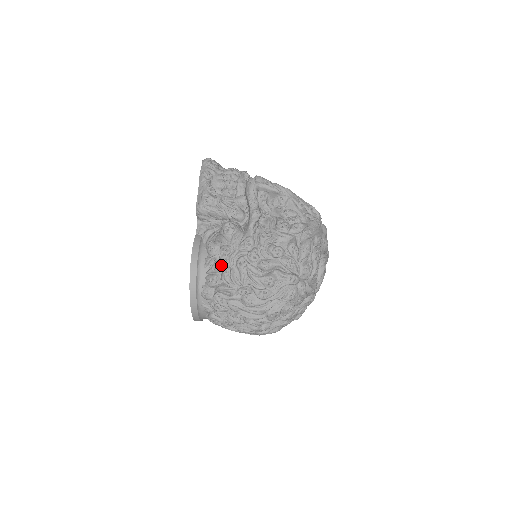
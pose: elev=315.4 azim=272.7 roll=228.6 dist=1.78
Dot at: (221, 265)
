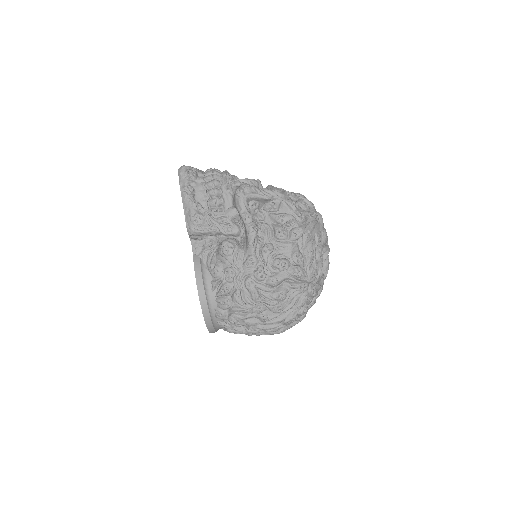
Dot at: (229, 288)
